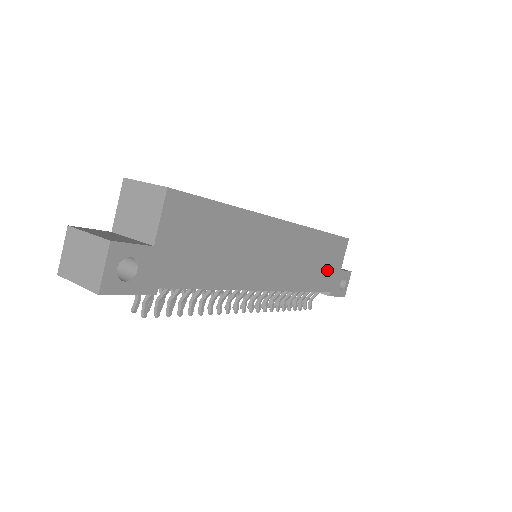
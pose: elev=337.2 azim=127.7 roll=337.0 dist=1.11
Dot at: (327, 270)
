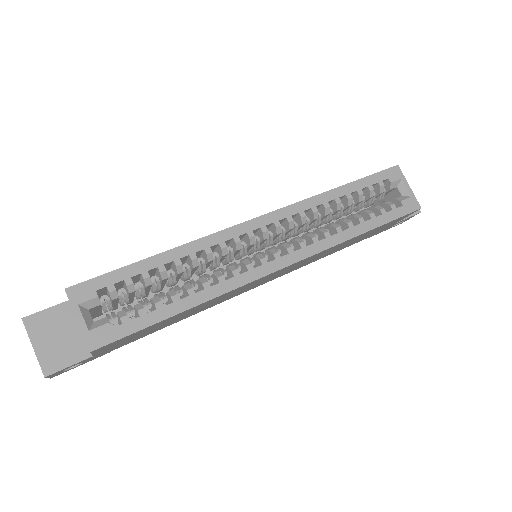
Dot at: (367, 236)
